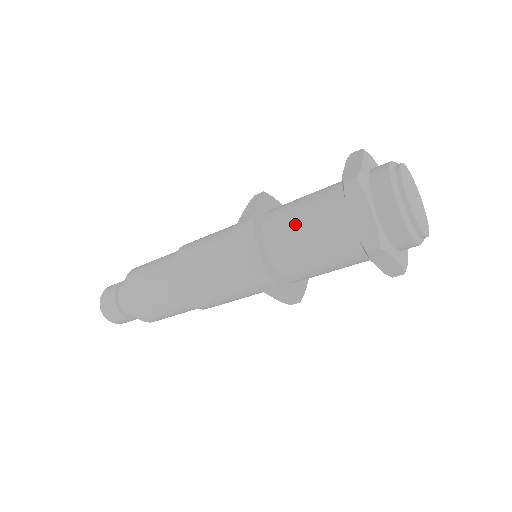
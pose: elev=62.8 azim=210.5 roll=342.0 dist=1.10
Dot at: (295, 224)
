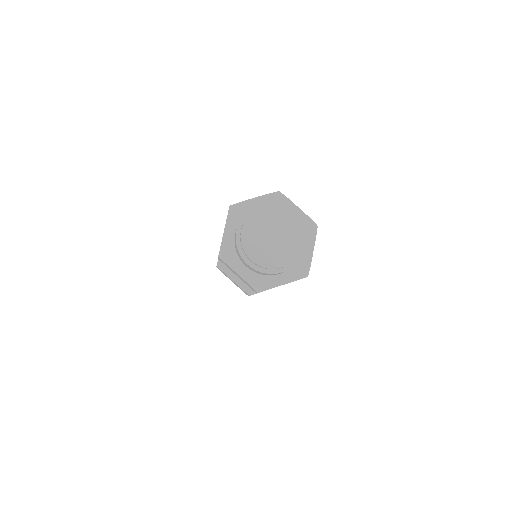
Dot at: occluded
